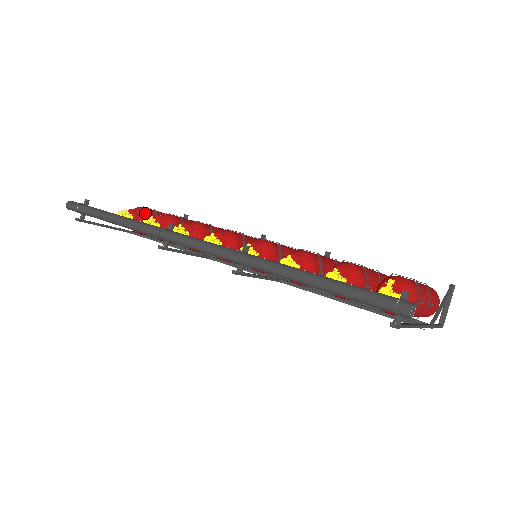
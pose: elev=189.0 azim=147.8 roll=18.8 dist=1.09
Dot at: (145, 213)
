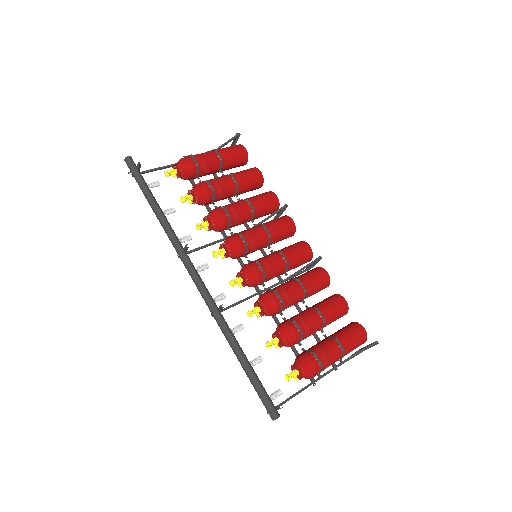
Dot at: (188, 172)
